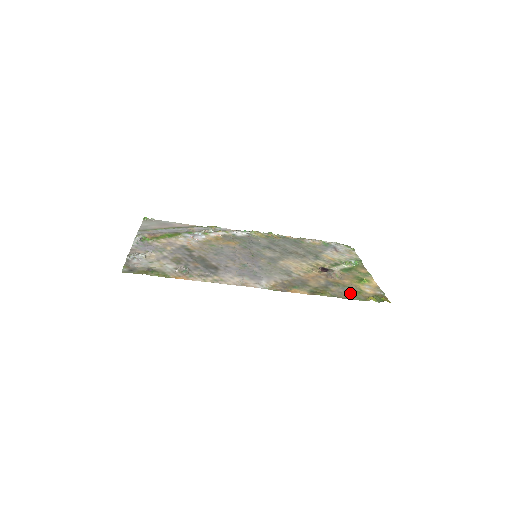
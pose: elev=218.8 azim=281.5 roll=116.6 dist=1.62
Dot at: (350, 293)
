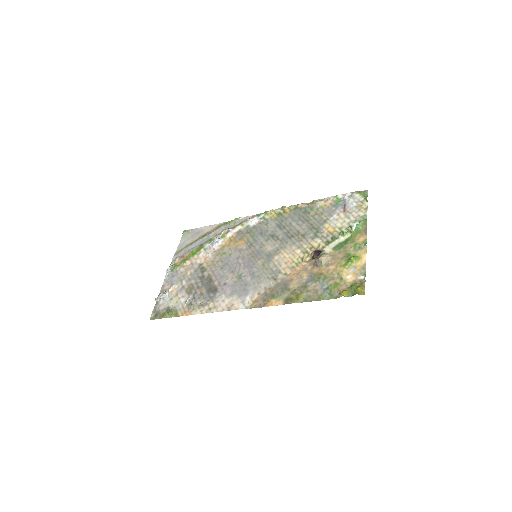
Dot at: (326, 289)
